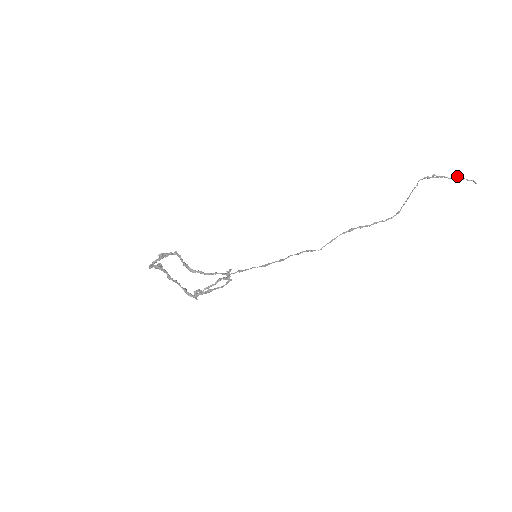
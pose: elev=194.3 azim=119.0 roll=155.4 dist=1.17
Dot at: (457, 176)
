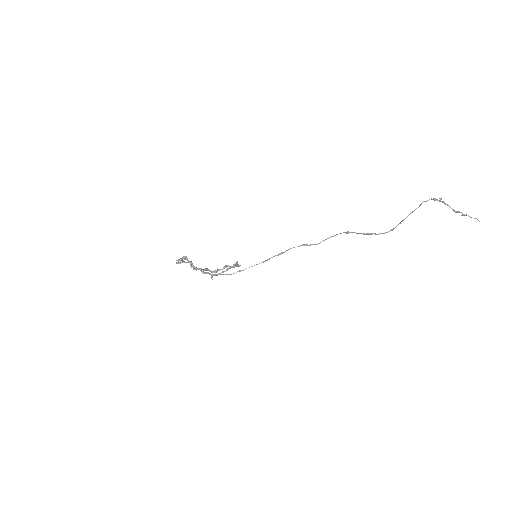
Dot at: (459, 211)
